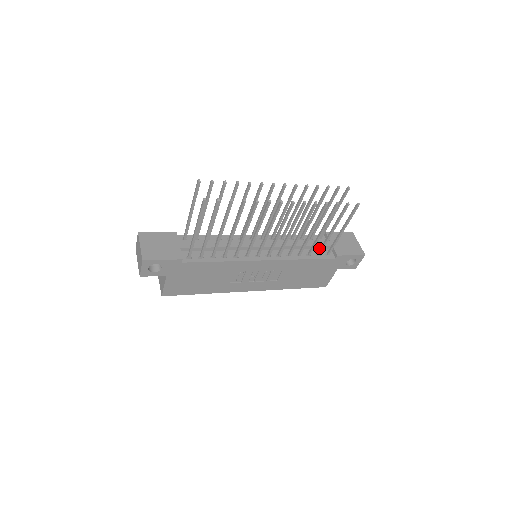
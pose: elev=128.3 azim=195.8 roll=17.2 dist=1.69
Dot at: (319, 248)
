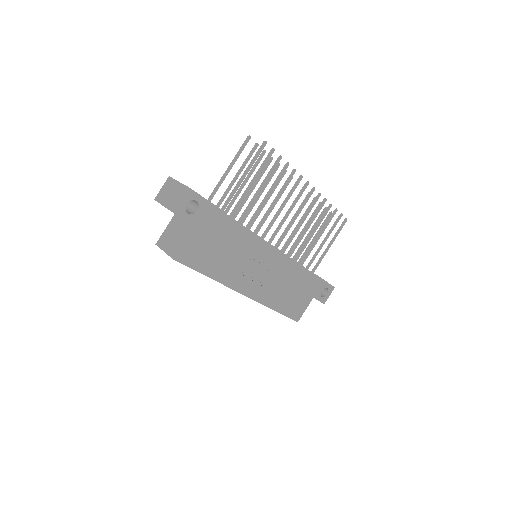
Dot at: (302, 269)
